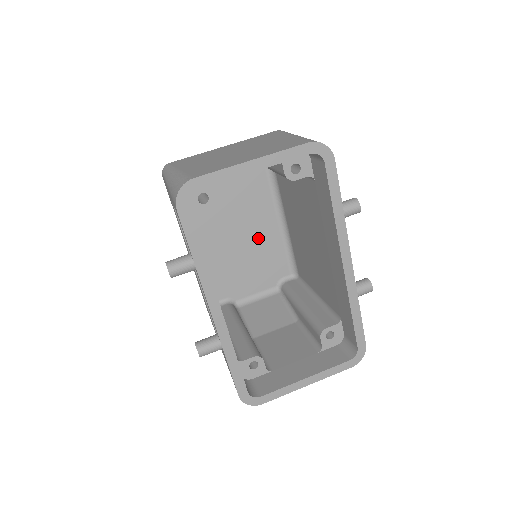
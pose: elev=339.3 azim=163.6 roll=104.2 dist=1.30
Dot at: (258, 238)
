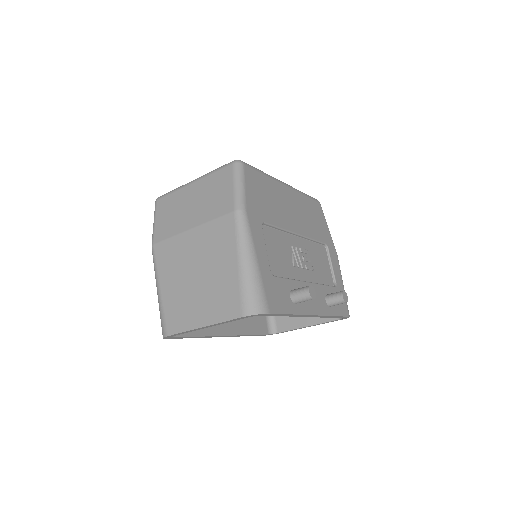
Dot at: occluded
